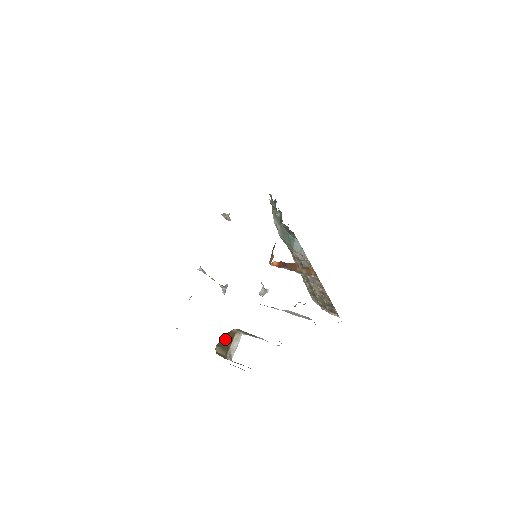
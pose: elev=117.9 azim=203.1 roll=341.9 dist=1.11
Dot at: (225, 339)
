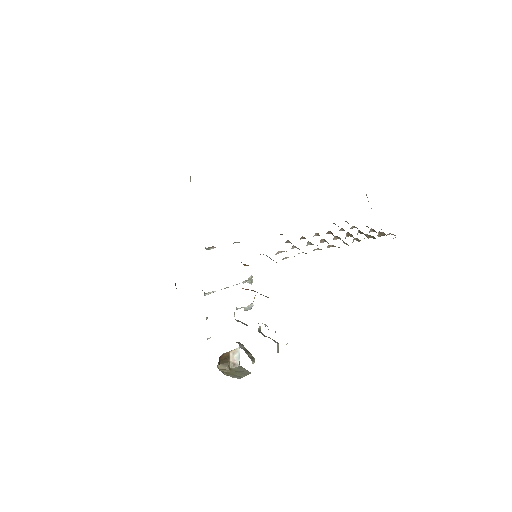
Dot at: (222, 359)
